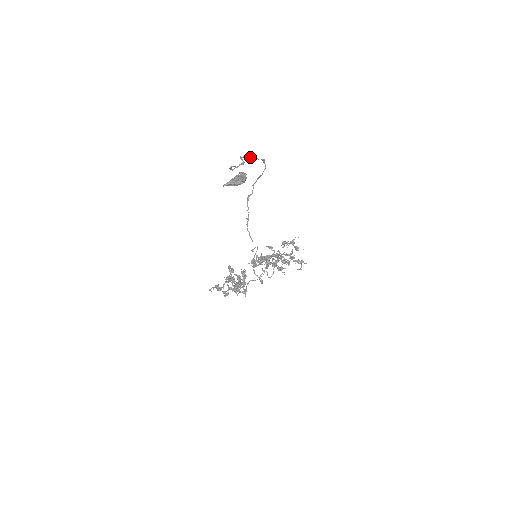
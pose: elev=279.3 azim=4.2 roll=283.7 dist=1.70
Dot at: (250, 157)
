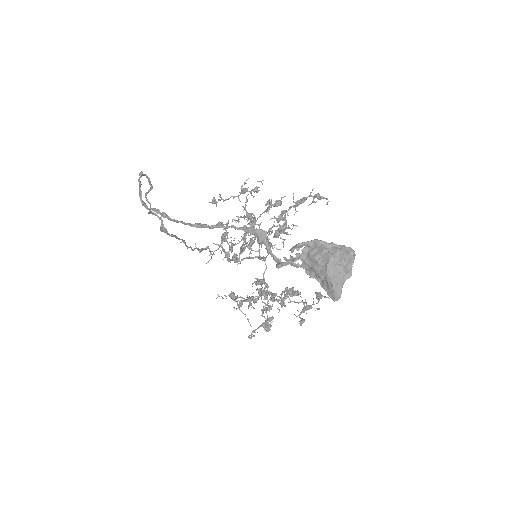
Dot at: (140, 198)
